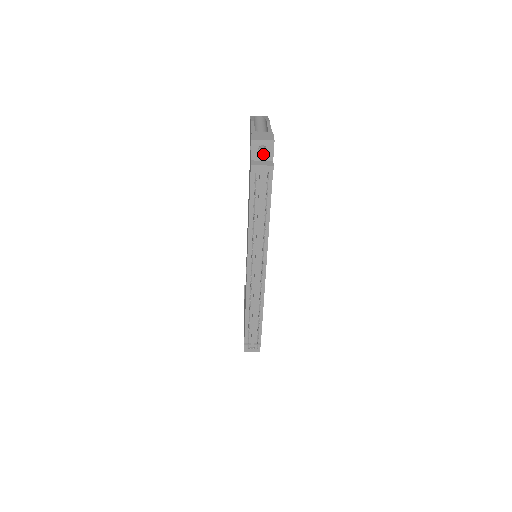
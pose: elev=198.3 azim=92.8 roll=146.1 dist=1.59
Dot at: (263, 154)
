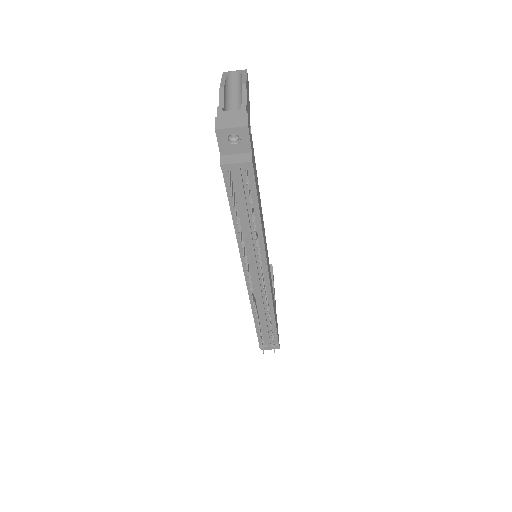
Dot at: (236, 145)
